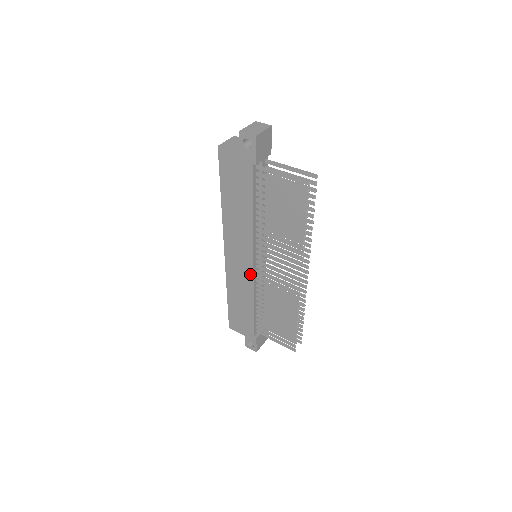
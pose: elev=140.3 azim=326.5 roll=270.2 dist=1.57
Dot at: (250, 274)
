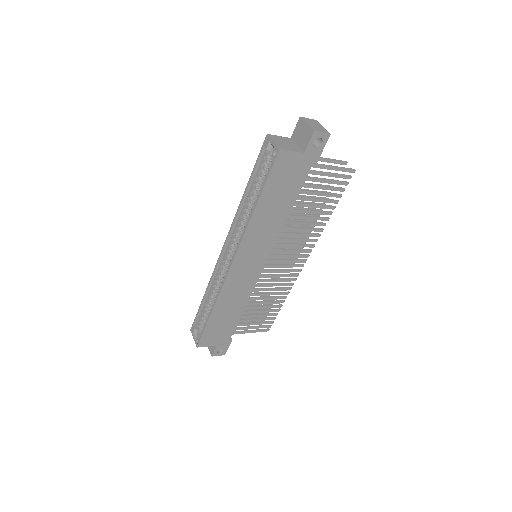
Dot at: (256, 276)
